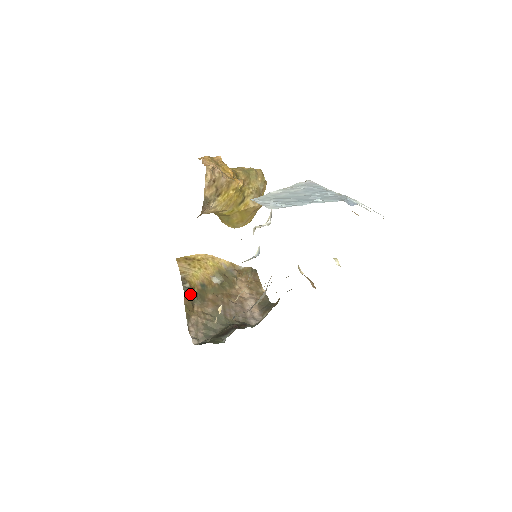
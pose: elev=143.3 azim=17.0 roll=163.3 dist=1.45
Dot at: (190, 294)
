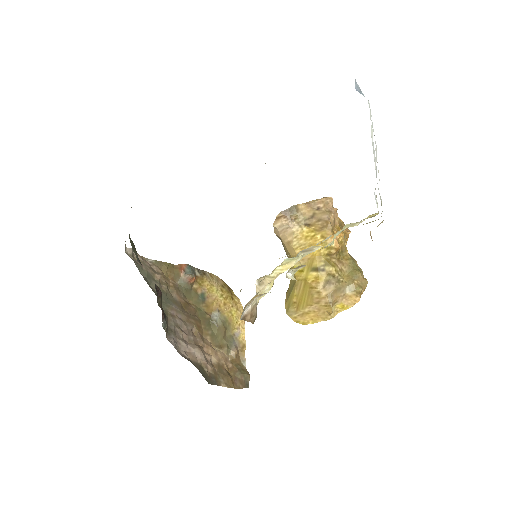
Dot at: (188, 272)
